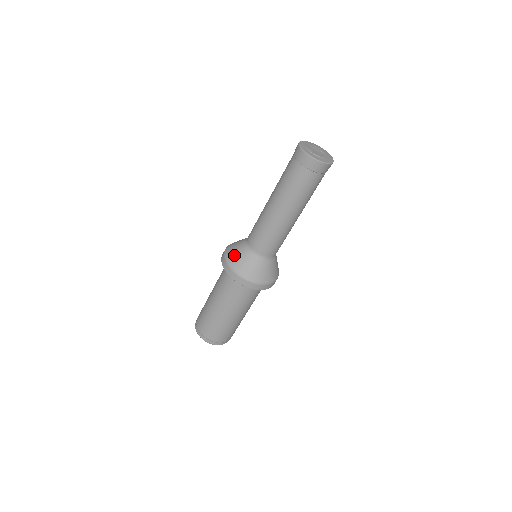
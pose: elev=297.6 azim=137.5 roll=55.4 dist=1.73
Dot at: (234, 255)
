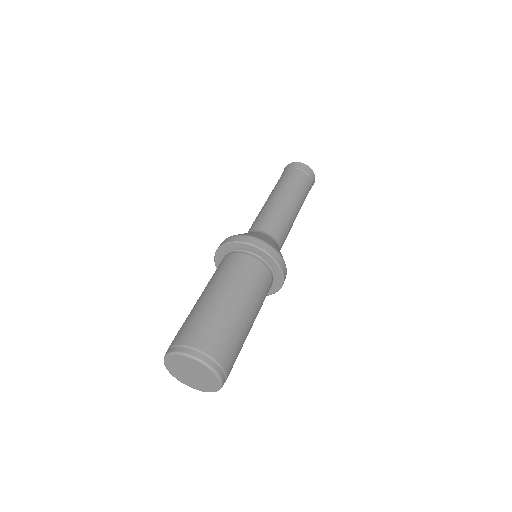
Dot at: occluded
